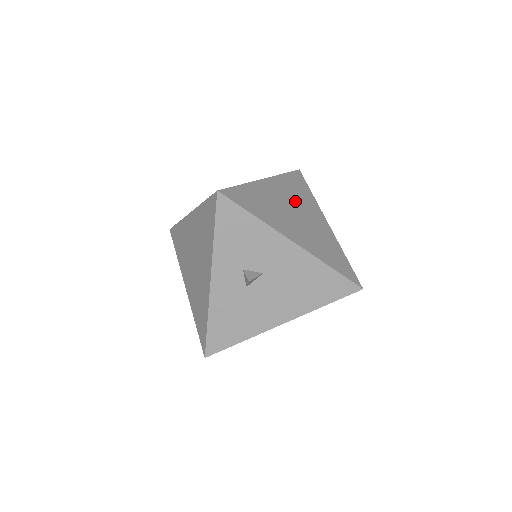
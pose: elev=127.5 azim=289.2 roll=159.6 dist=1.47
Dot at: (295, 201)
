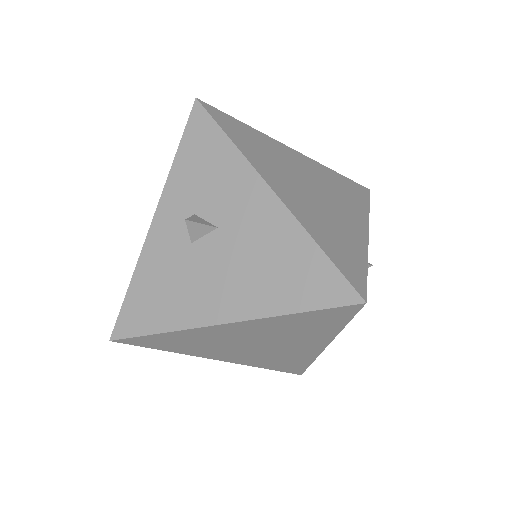
Dot at: (326, 187)
